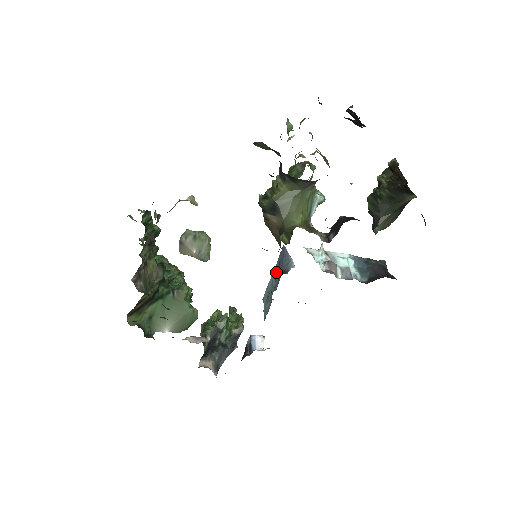
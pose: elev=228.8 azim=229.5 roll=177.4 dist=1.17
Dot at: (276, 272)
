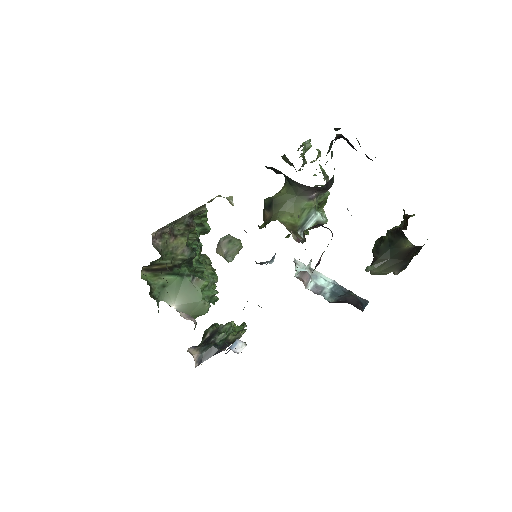
Dot at: occluded
